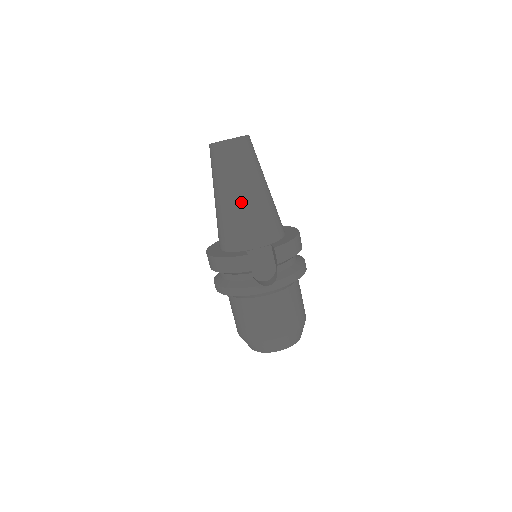
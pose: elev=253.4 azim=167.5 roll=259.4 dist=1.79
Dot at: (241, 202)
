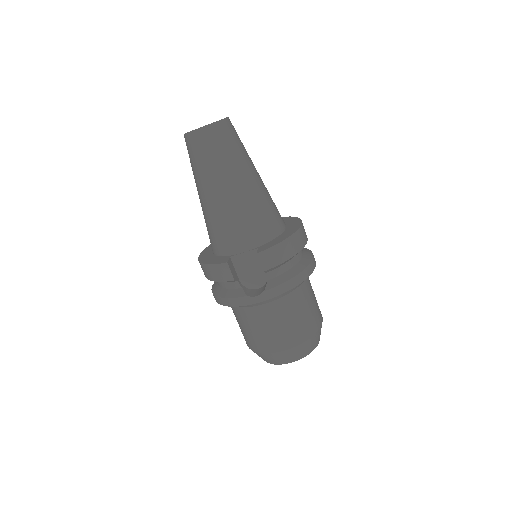
Dot at: (219, 200)
